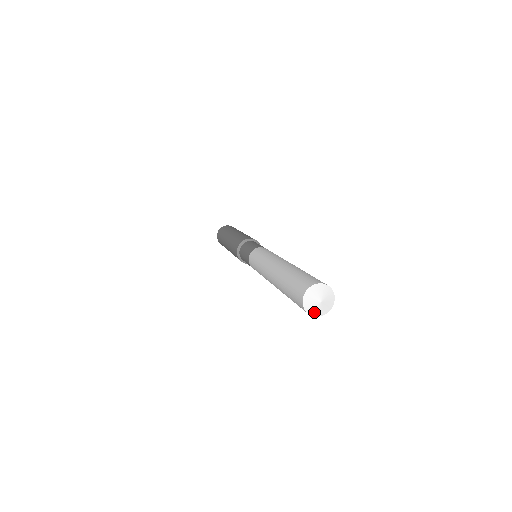
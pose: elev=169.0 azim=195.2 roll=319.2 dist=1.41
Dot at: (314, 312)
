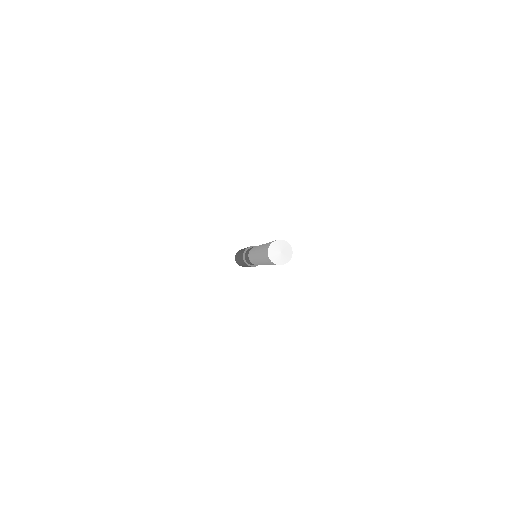
Dot at: (277, 261)
